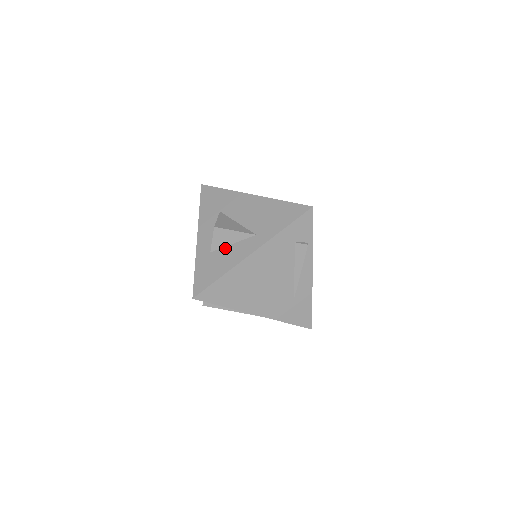
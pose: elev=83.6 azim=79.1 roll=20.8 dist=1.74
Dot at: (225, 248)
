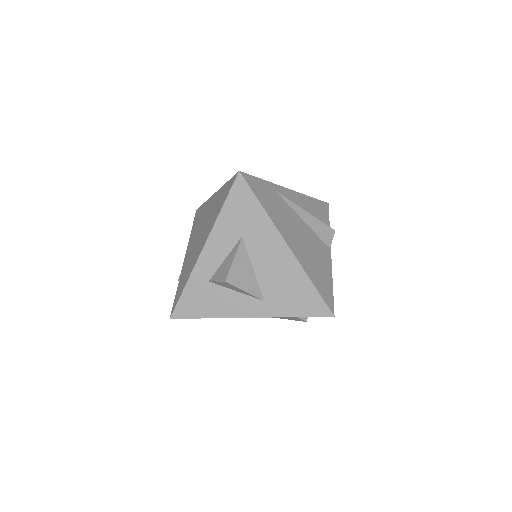
Dot at: (226, 290)
